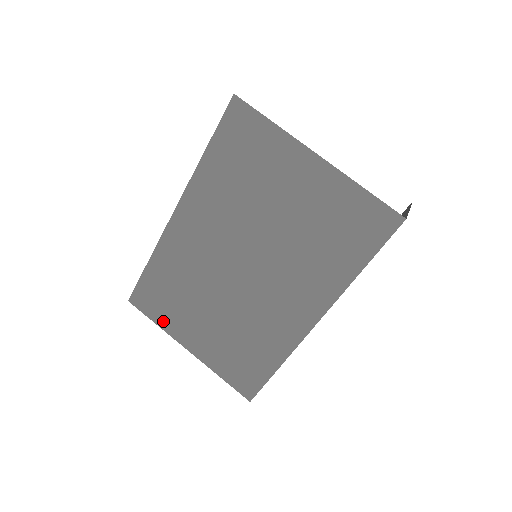
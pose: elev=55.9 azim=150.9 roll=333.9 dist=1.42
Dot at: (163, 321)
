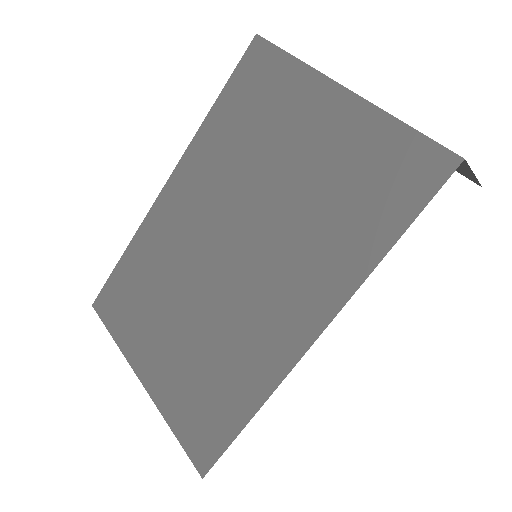
Dot at: (122, 334)
